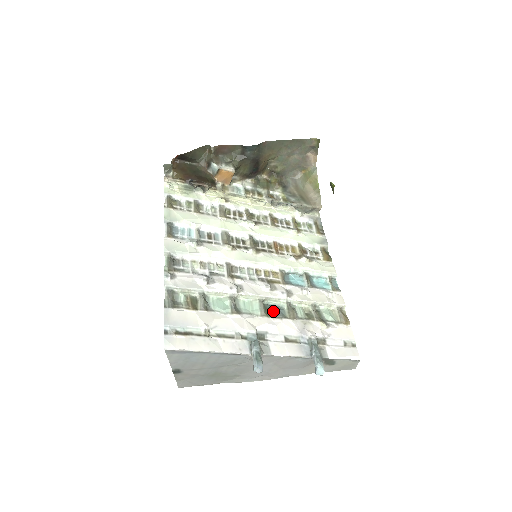
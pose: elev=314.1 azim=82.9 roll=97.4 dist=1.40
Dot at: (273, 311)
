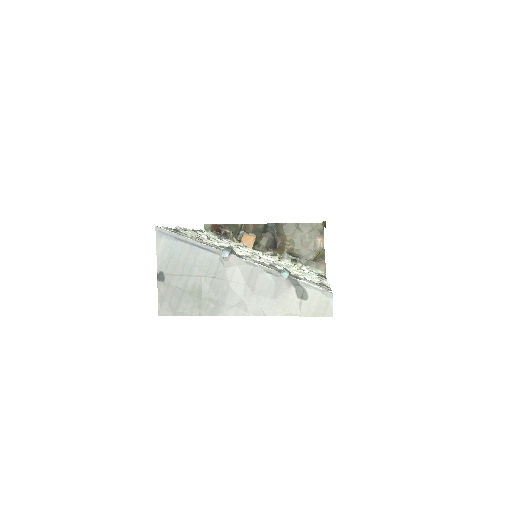
Dot at: occluded
